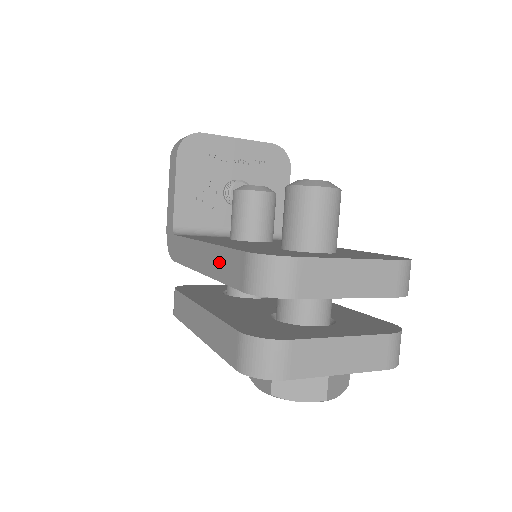
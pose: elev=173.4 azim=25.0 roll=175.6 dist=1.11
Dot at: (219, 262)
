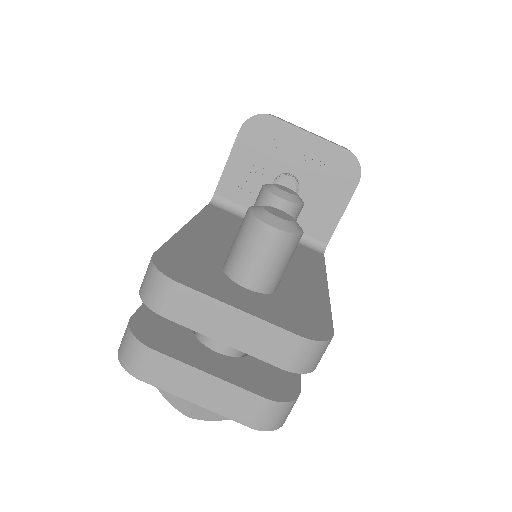
Dot at: occluded
